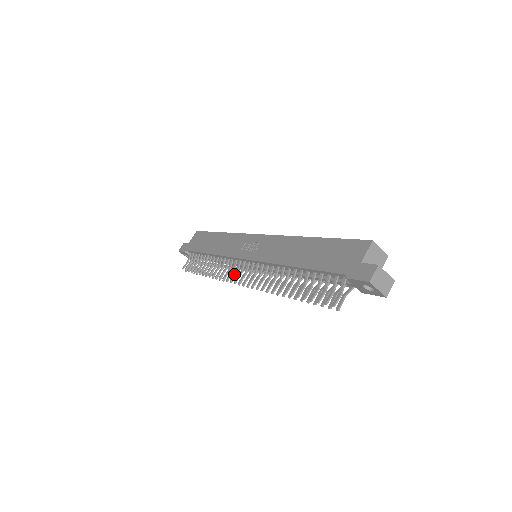
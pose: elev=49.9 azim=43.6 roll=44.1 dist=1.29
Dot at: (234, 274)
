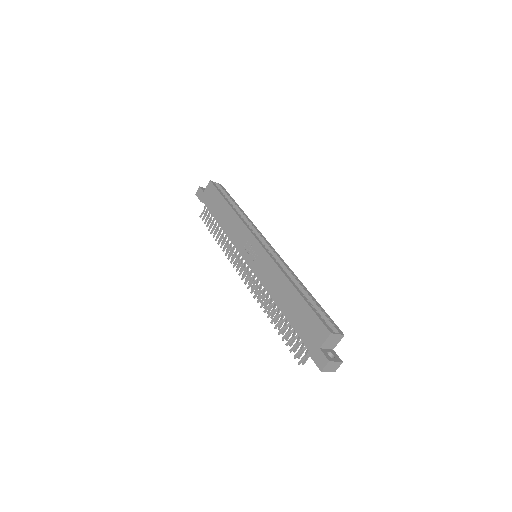
Dot at: (239, 265)
